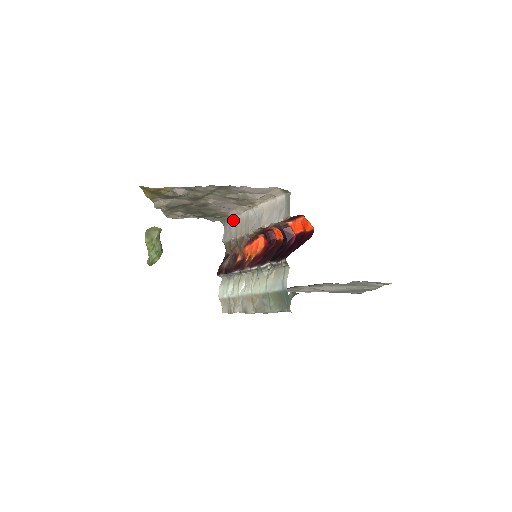
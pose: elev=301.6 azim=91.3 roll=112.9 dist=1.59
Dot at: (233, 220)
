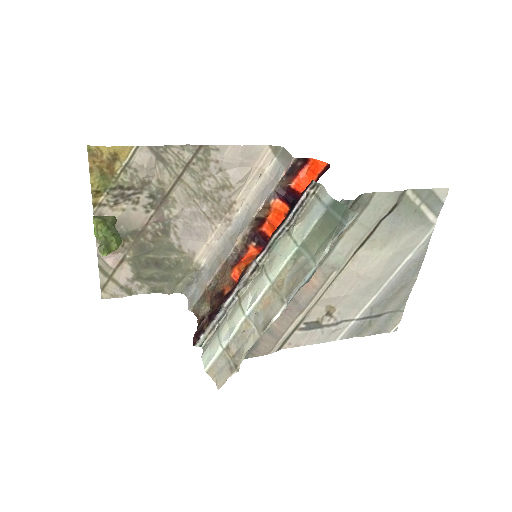
Dot at: (201, 269)
